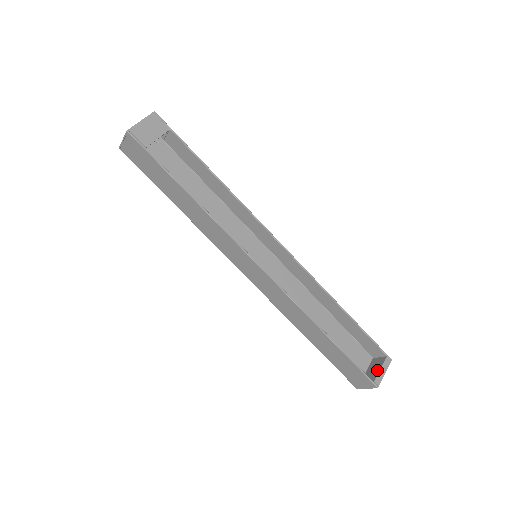
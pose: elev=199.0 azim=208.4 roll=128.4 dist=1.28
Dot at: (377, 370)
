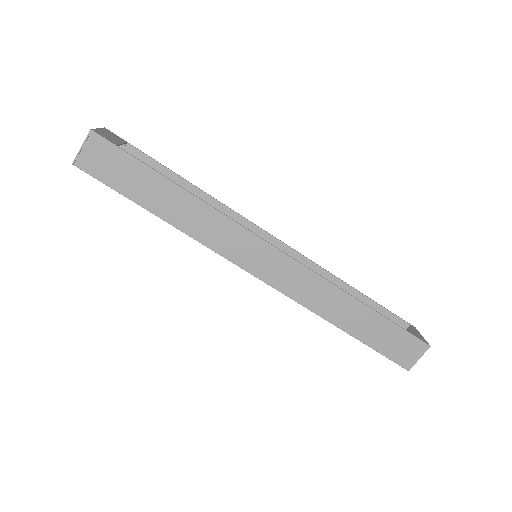
Dot at: occluded
